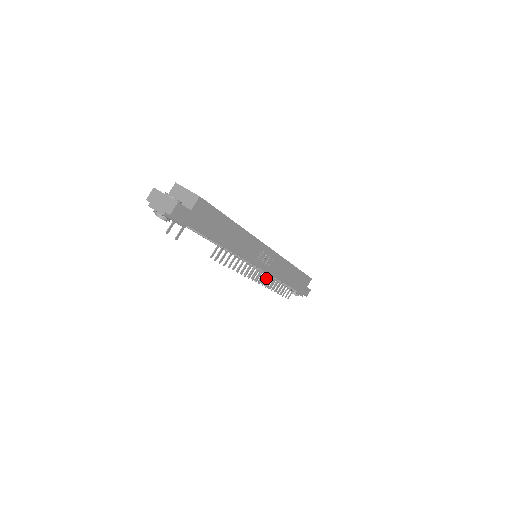
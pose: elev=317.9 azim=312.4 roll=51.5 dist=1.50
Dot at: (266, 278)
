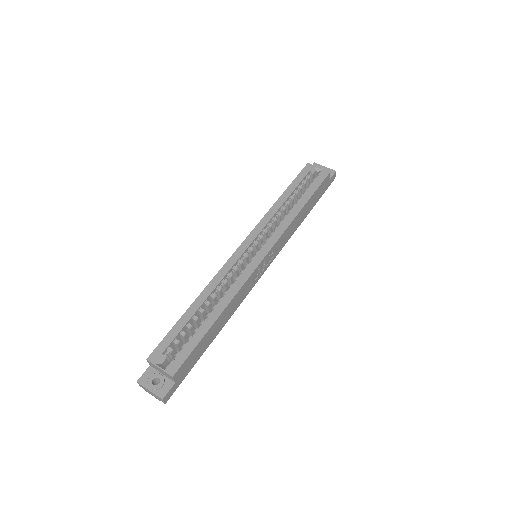
Dot at: occluded
